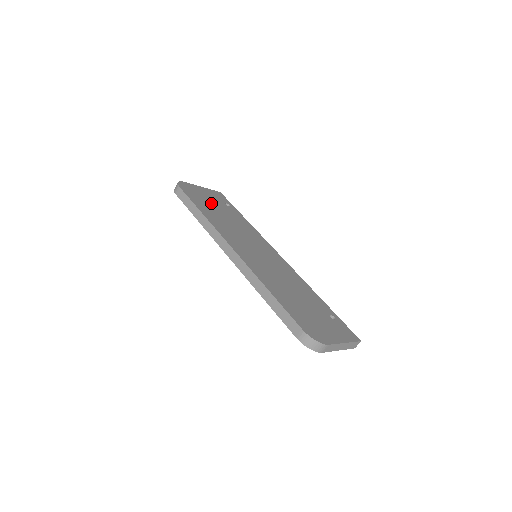
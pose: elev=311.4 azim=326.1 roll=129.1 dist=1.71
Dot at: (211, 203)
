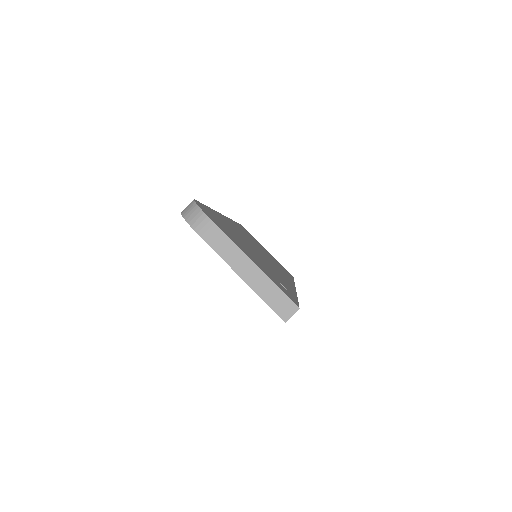
Dot at: (262, 247)
